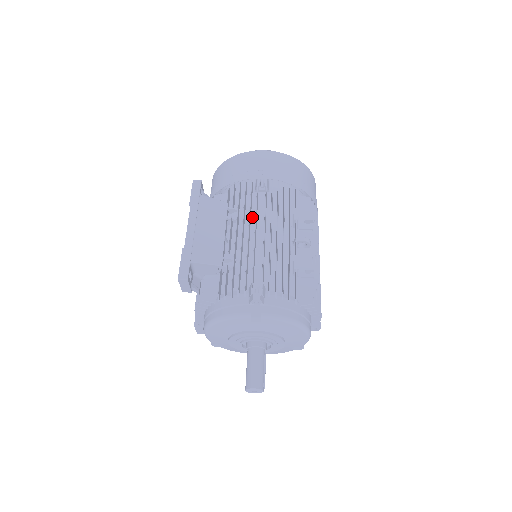
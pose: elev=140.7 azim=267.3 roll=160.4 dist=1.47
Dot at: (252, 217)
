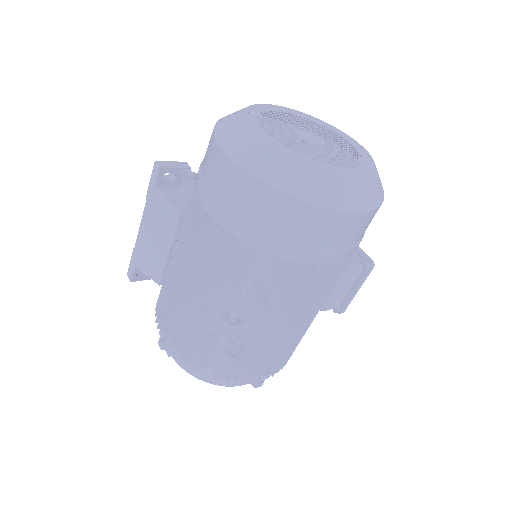
Dot at: occluded
